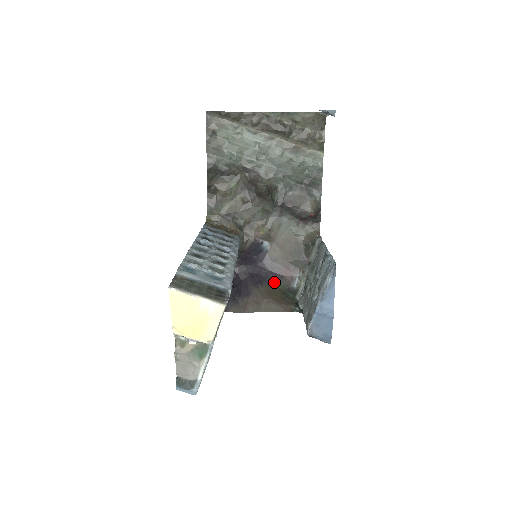
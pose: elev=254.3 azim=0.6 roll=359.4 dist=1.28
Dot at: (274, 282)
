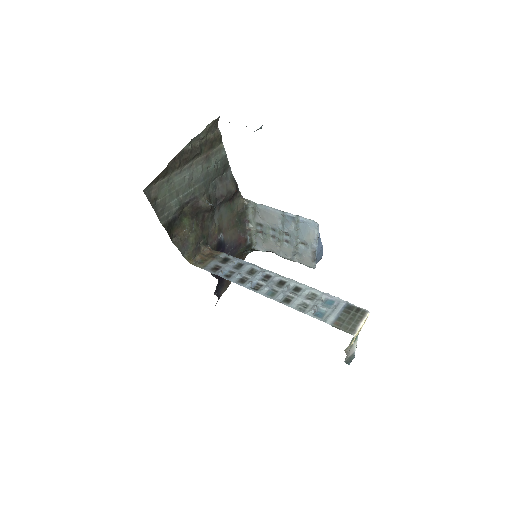
Dot at: (237, 252)
